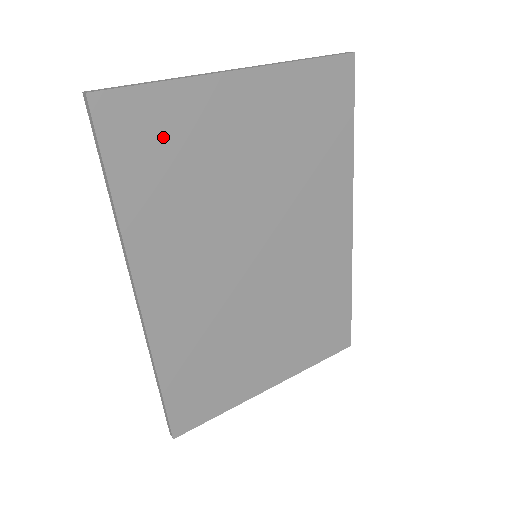
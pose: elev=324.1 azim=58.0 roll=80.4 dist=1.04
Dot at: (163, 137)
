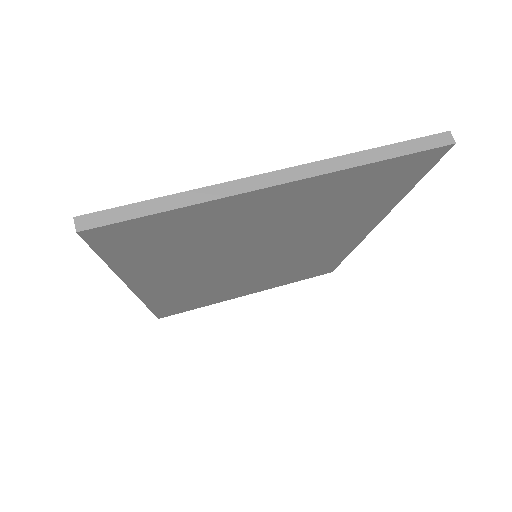
Dot at: (168, 234)
